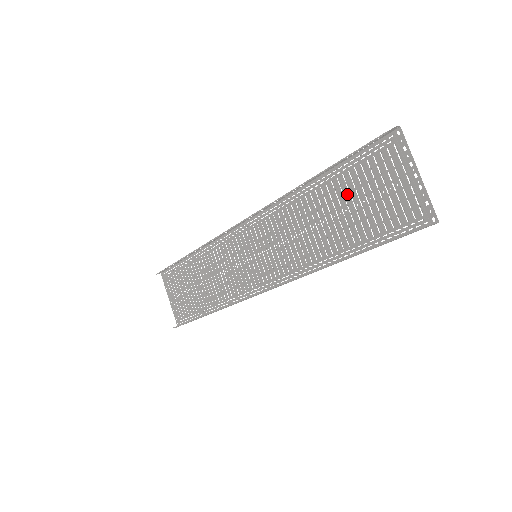
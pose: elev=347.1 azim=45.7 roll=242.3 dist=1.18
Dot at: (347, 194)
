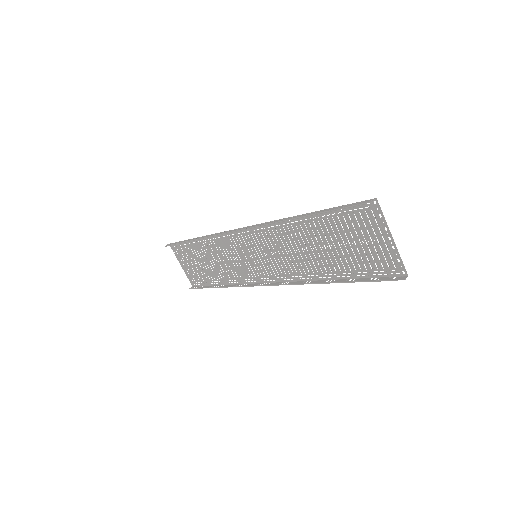
Dot at: (332, 234)
